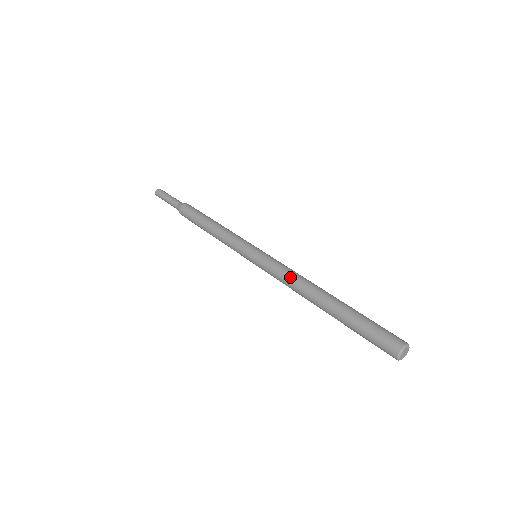
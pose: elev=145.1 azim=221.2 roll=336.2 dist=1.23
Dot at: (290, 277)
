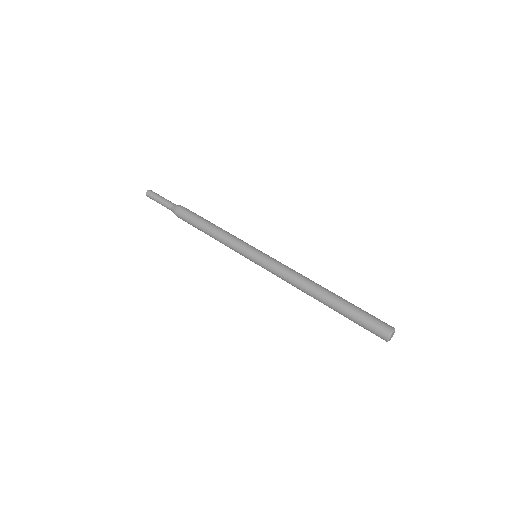
Dot at: (293, 273)
